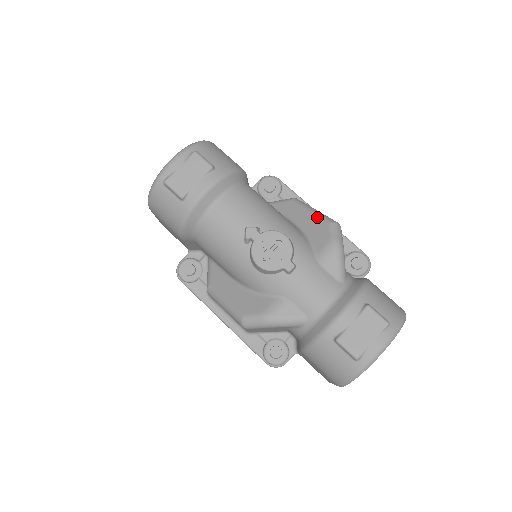
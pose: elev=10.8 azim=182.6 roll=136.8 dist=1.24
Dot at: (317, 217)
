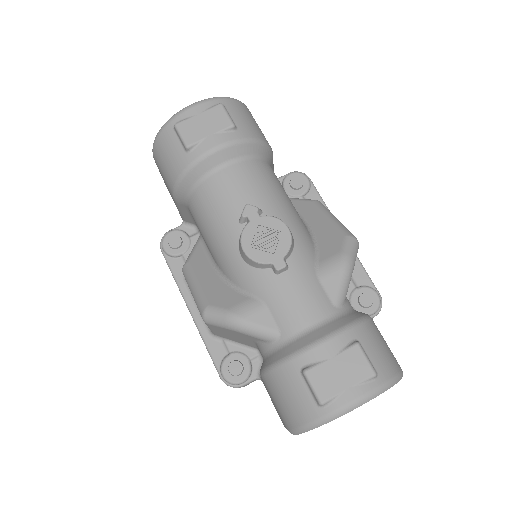
Dot at: (335, 225)
